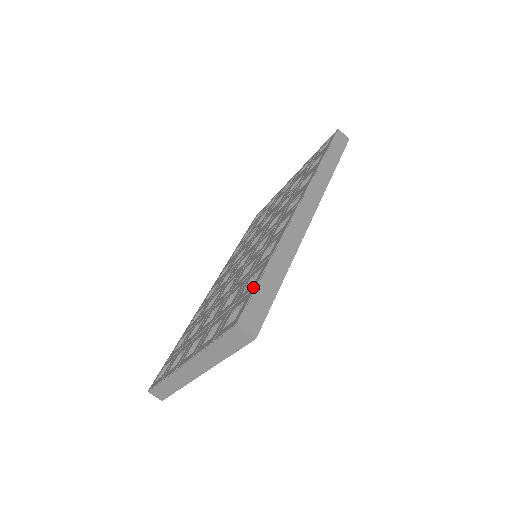
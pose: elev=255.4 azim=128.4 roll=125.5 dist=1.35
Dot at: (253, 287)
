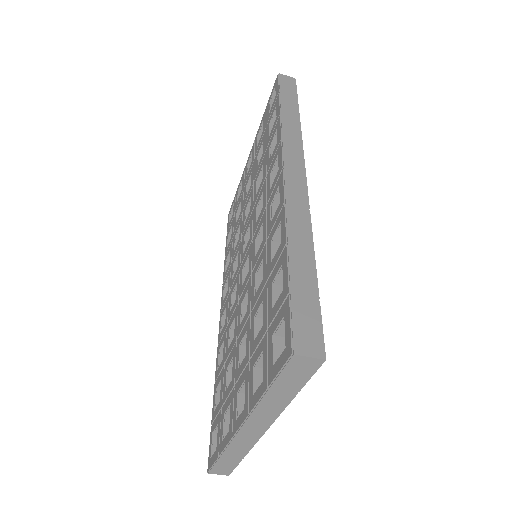
Dot at: (285, 294)
